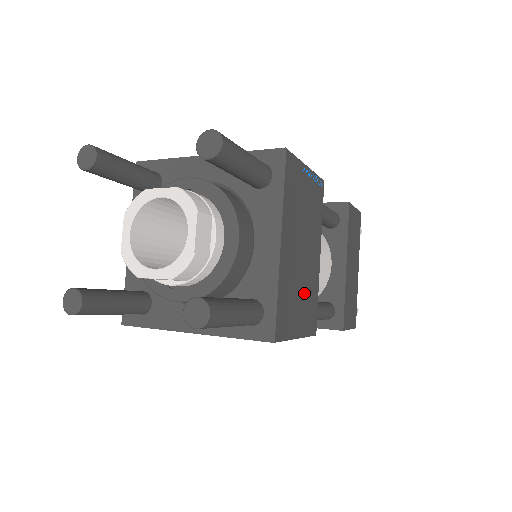
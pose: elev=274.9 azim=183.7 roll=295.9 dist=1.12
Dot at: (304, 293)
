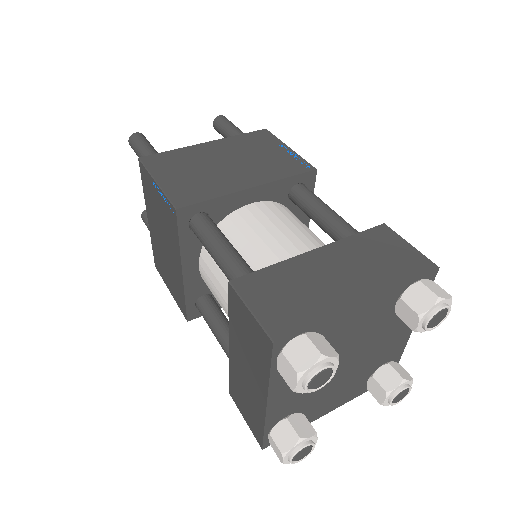
Dot at: (198, 177)
